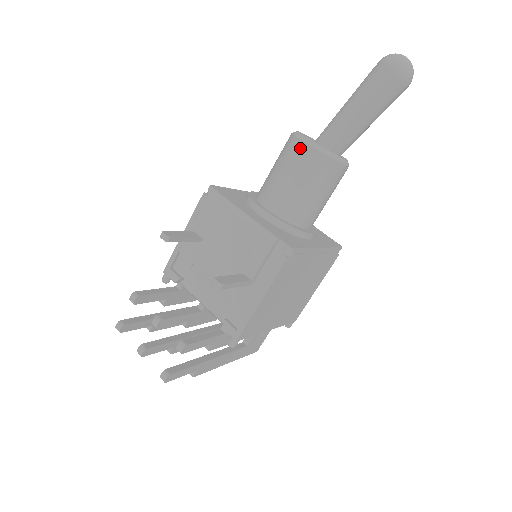
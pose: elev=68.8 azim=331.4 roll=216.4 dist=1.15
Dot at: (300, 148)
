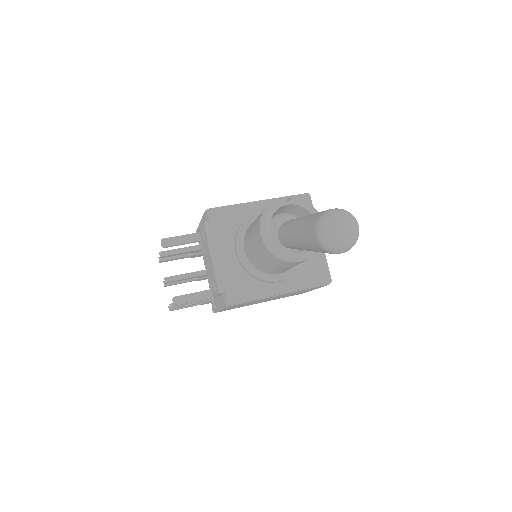
Dot at: (258, 233)
